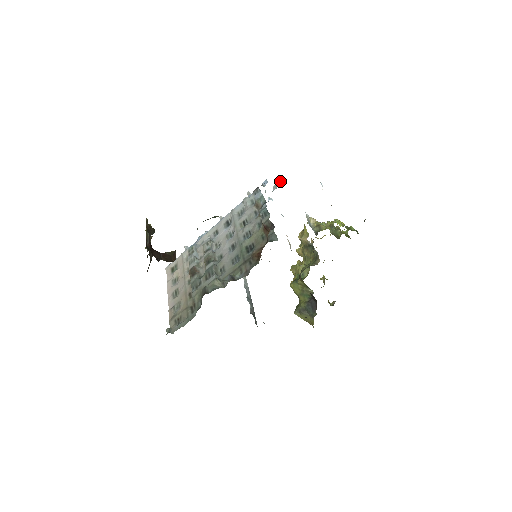
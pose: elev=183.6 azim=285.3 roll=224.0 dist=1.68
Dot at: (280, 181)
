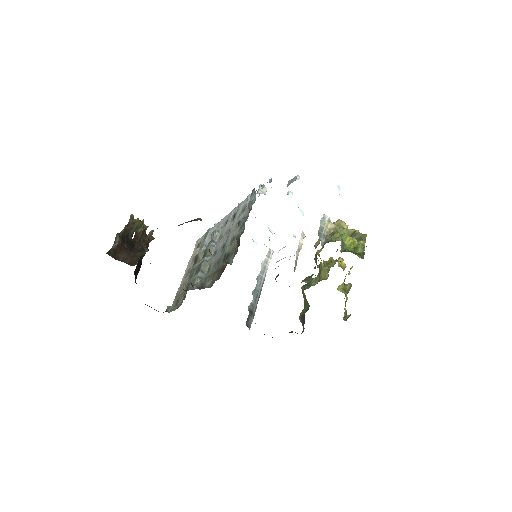
Dot at: (294, 178)
